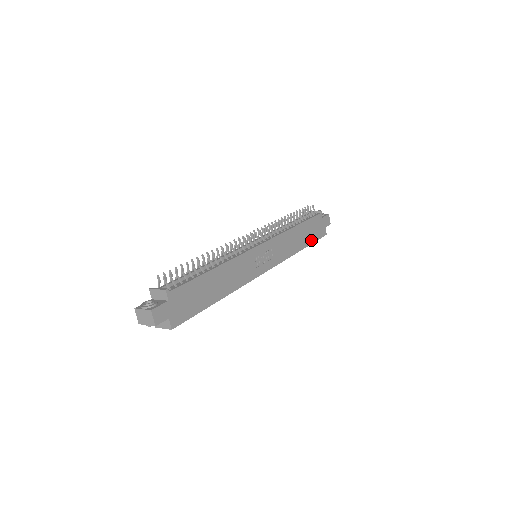
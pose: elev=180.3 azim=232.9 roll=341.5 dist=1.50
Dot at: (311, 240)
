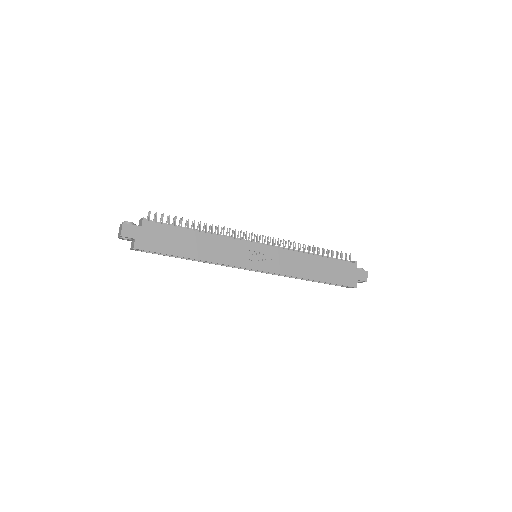
Dot at: (331, 279)
